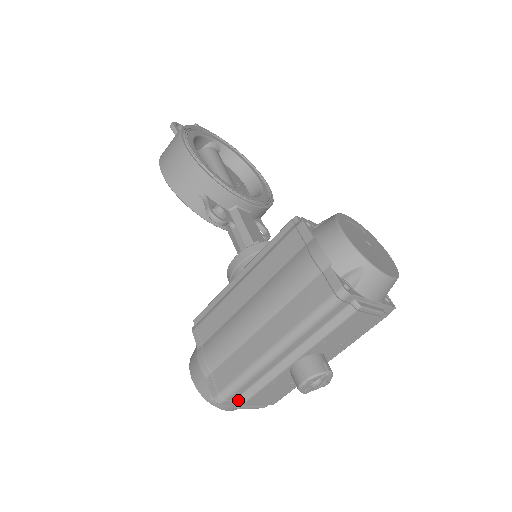
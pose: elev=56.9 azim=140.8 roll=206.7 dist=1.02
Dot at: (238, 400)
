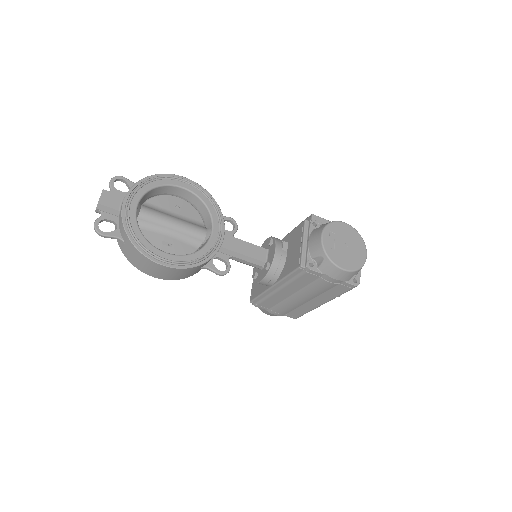
Dot at: occluded
